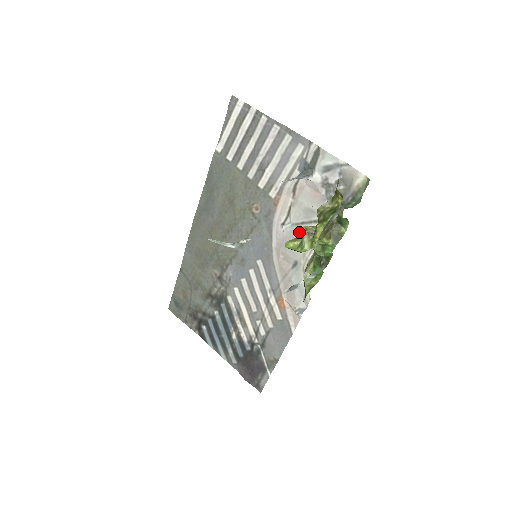
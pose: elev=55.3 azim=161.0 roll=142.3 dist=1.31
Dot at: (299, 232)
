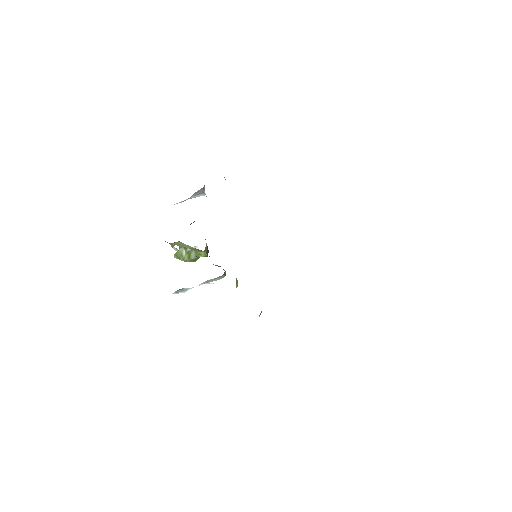
Dot at: occluded
